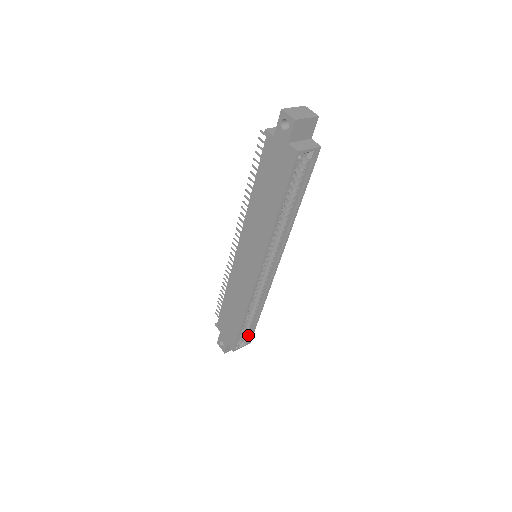
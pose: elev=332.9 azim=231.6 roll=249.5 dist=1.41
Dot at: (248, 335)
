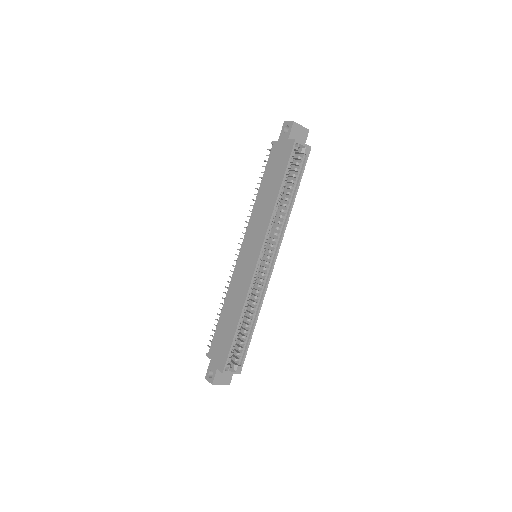
Dot at: (239, 359)
